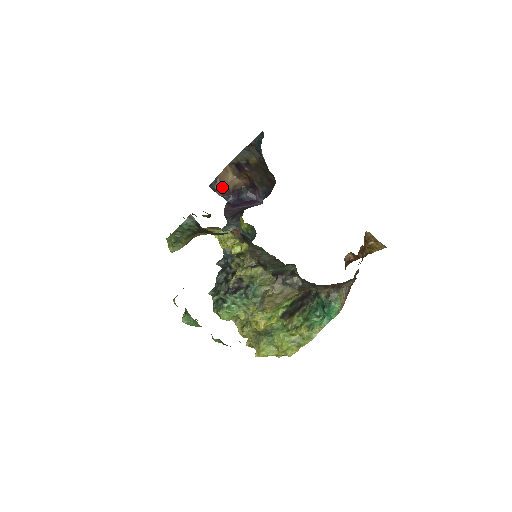
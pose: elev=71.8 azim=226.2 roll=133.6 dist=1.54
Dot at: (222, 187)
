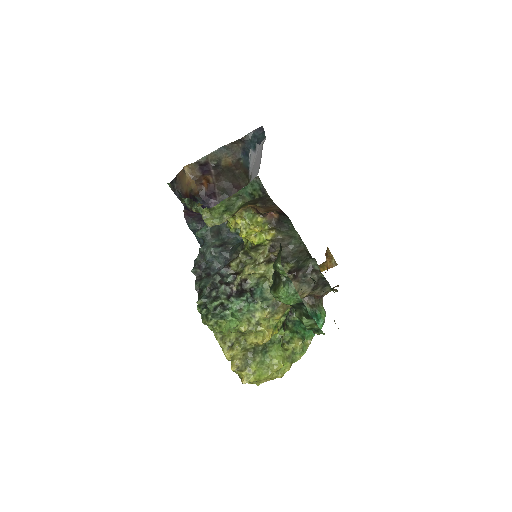
Dot at: (181, 188)
